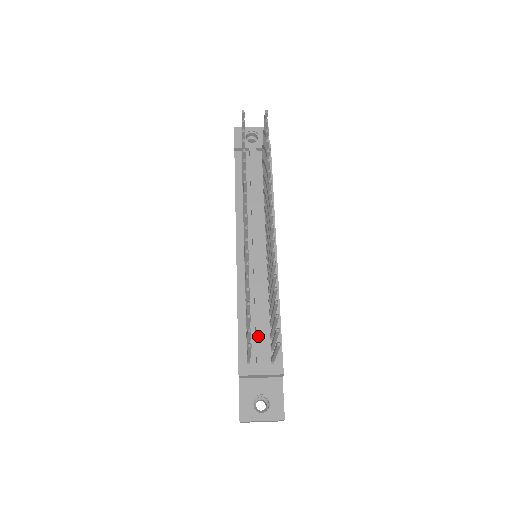
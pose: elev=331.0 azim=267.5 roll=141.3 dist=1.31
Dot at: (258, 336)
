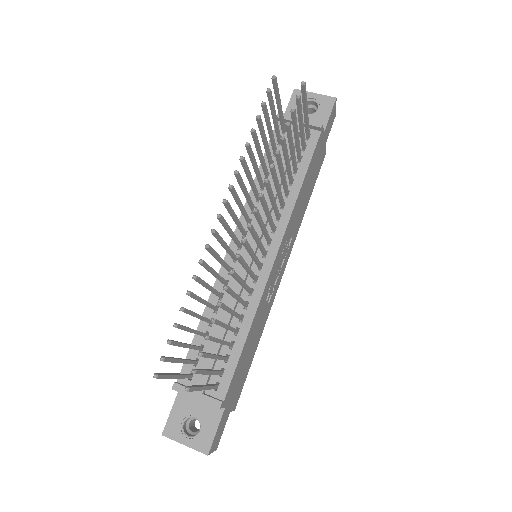
Dot at: occluded
